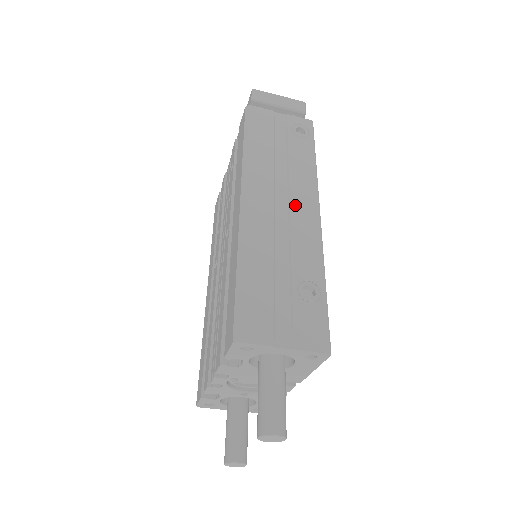
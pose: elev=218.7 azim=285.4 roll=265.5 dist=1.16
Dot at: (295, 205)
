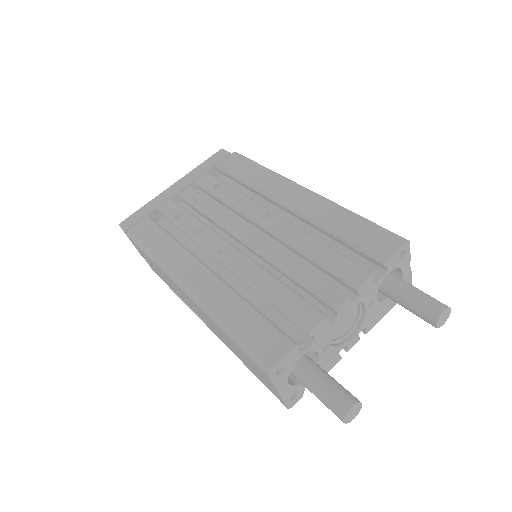
Dot at: occluded
